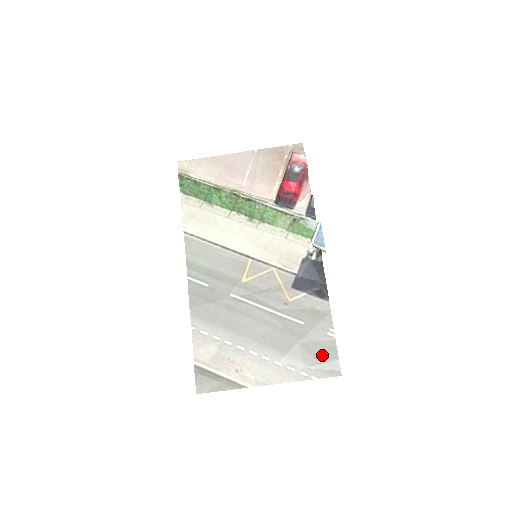
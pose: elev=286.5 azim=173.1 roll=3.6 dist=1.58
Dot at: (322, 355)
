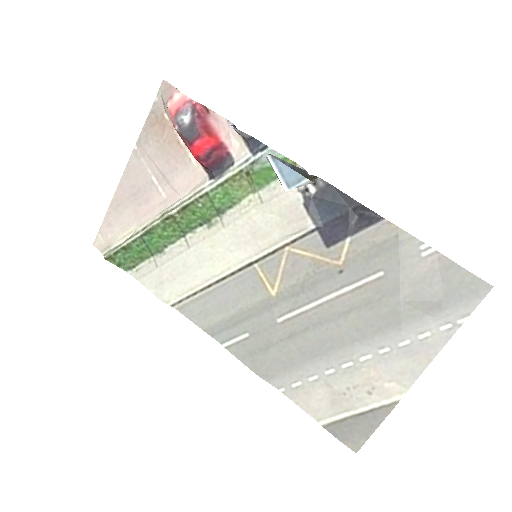
Dot at: (443, 287)
